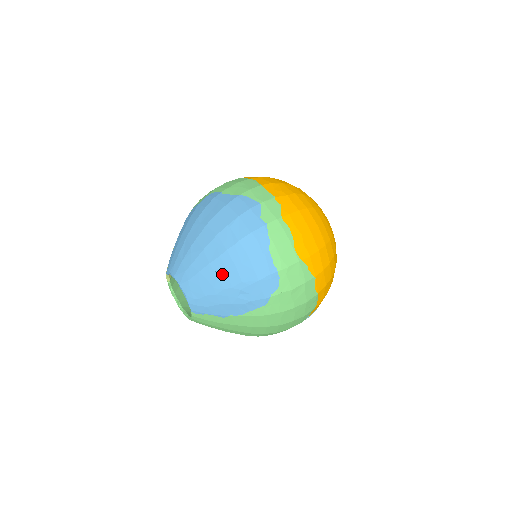
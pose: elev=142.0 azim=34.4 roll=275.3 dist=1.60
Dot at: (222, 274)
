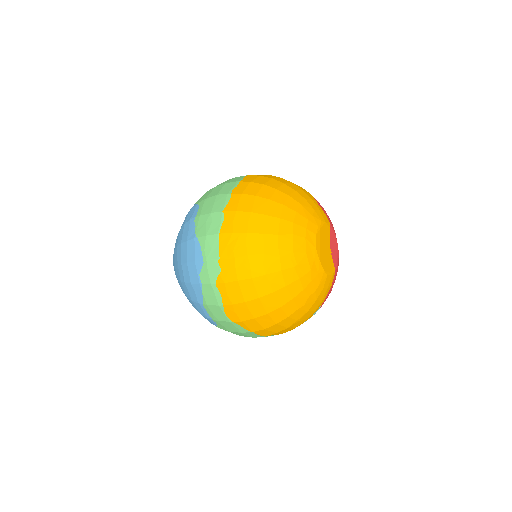
Dot at: (183, 292)
